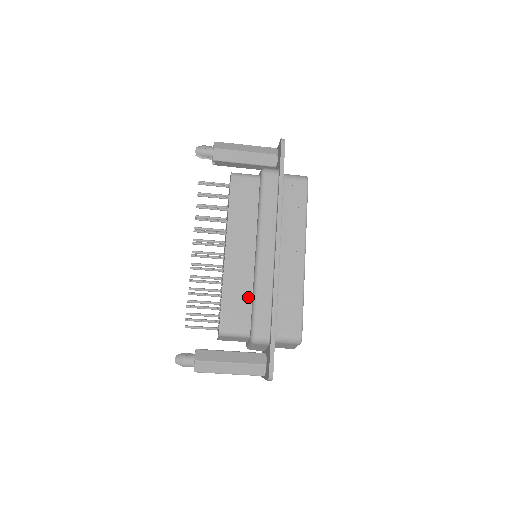
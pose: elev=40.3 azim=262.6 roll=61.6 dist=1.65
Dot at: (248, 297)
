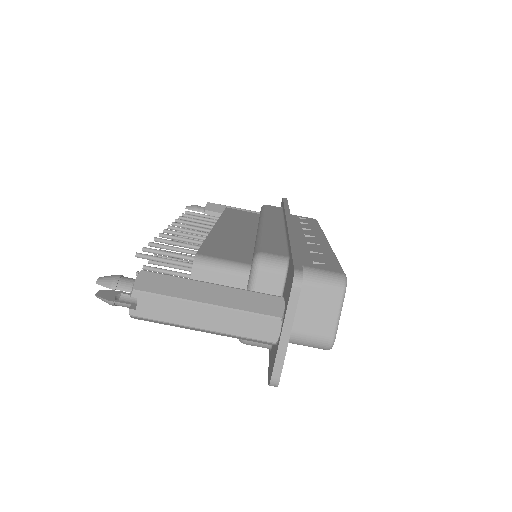
Dot at: (247, 248)
